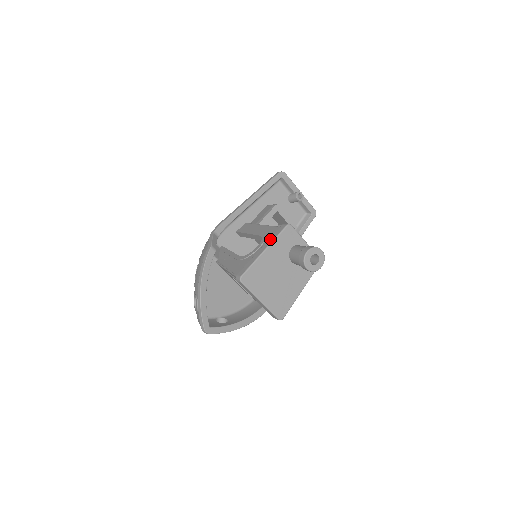
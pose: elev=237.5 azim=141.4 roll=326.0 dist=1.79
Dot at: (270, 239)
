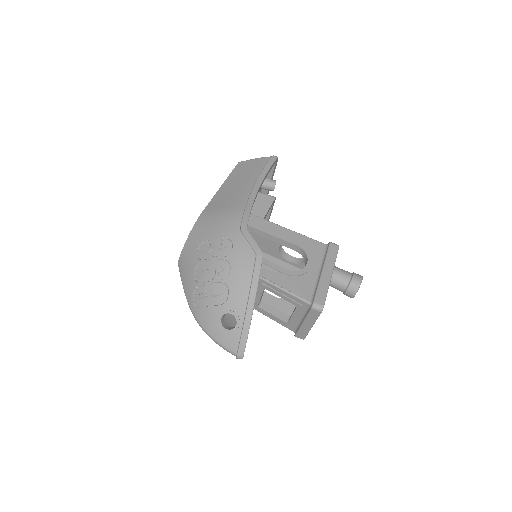
Dot at: (329, 260)
